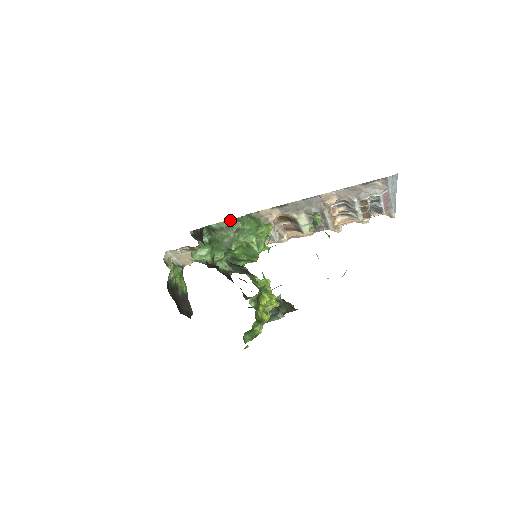
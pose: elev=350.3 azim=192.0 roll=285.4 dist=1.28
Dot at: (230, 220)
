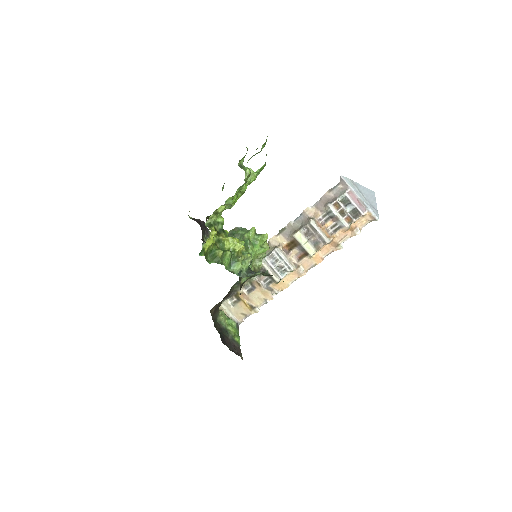
Dot at: (233, 230)
